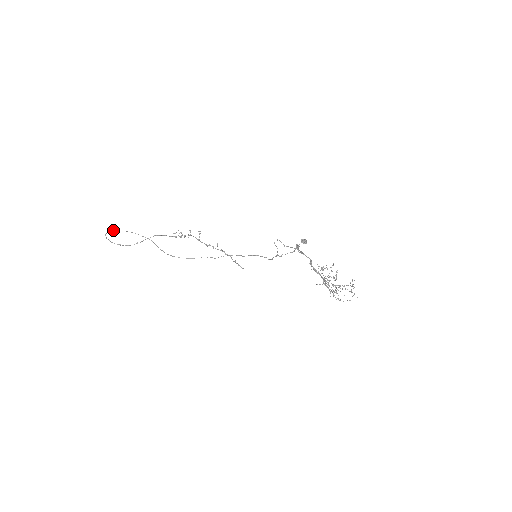
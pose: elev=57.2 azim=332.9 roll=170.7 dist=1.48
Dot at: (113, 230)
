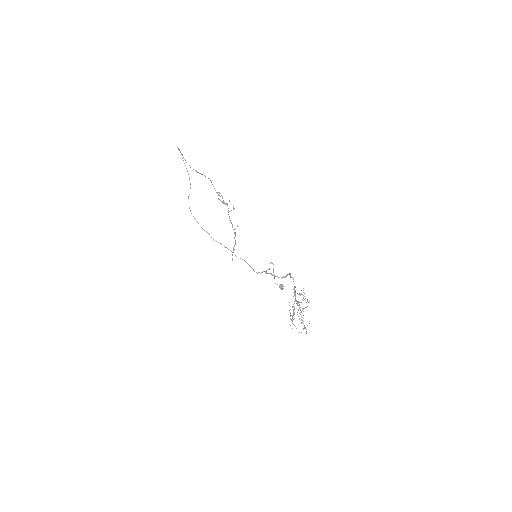
Dot at: occluded
